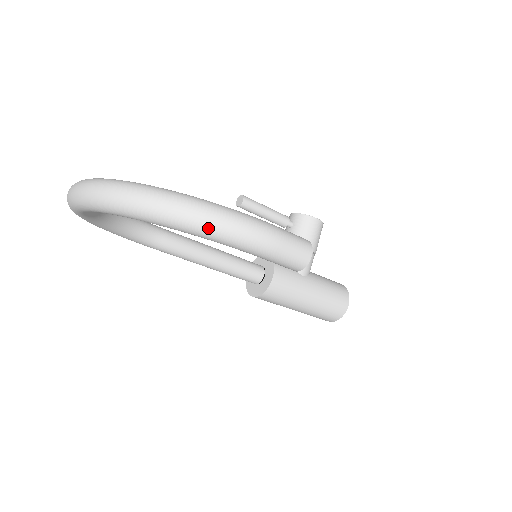
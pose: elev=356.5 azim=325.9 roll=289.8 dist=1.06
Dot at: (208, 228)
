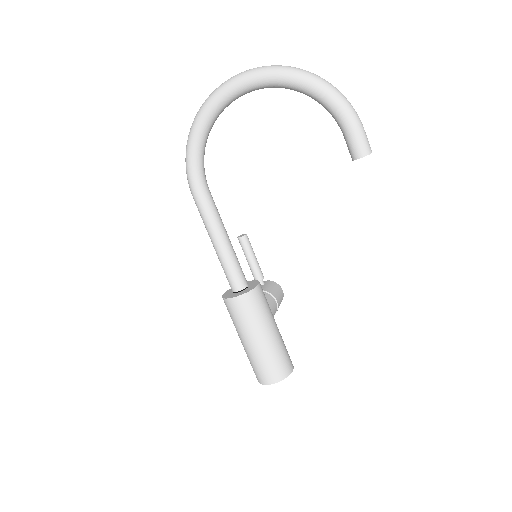
Dot at: (338, 93)
